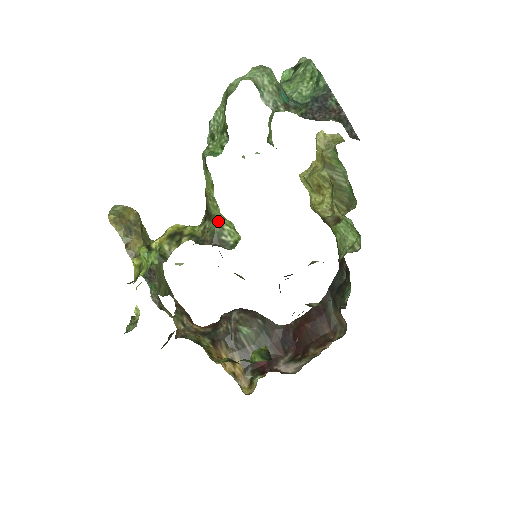
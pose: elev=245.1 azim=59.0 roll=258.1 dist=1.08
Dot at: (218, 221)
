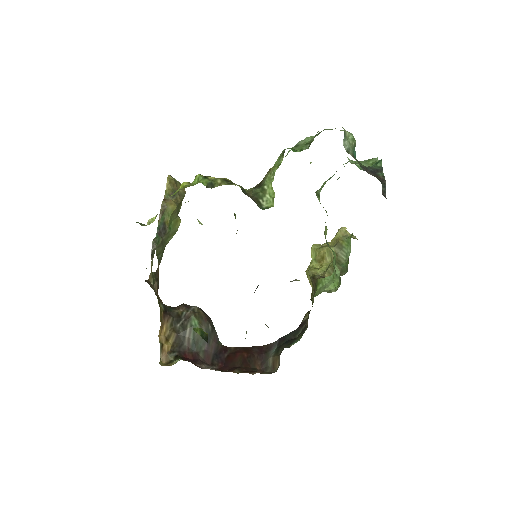
Dot at: (265, 189)
